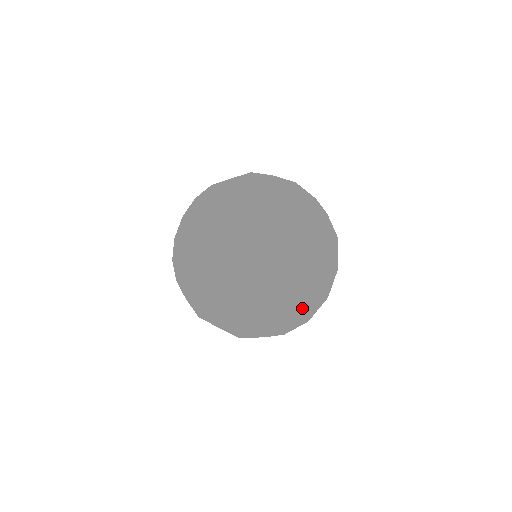
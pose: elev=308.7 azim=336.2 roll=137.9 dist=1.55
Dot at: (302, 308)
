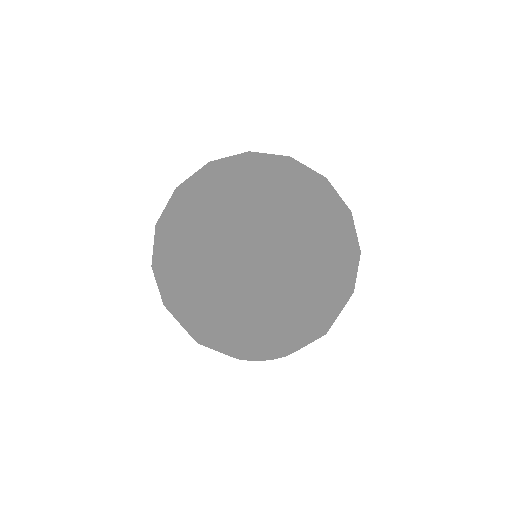
Dot at: (305, 268)
